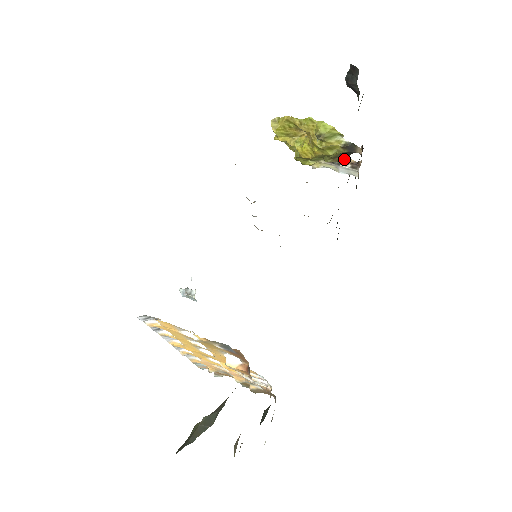
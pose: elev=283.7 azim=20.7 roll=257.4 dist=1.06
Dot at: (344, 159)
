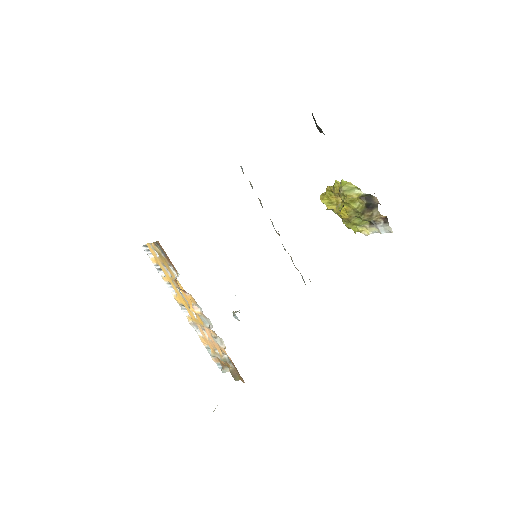
Dot at: (376, 216)
